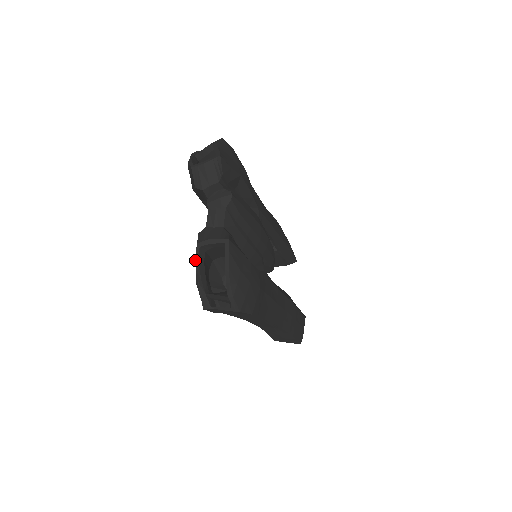
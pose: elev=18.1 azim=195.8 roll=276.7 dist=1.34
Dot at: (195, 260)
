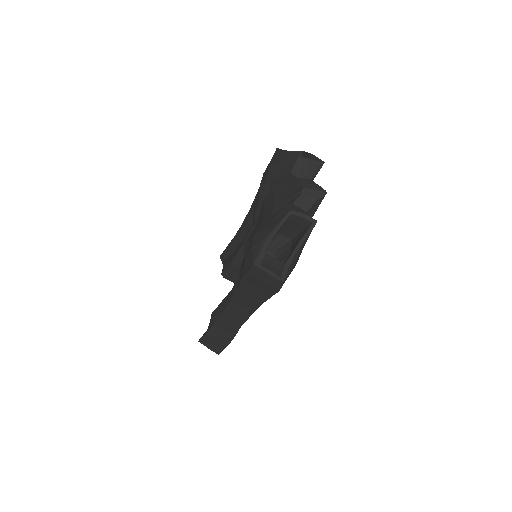
Dot at: (280, 222)
